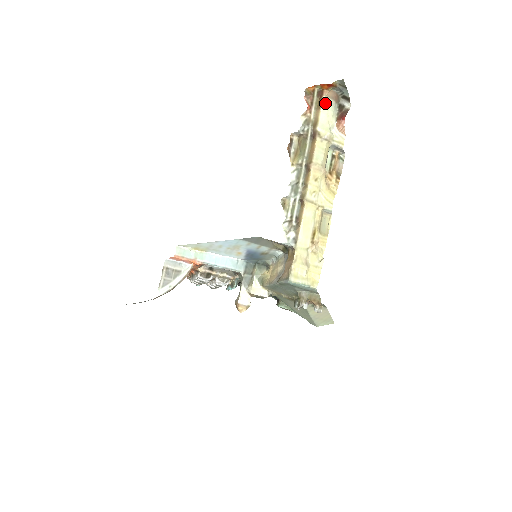
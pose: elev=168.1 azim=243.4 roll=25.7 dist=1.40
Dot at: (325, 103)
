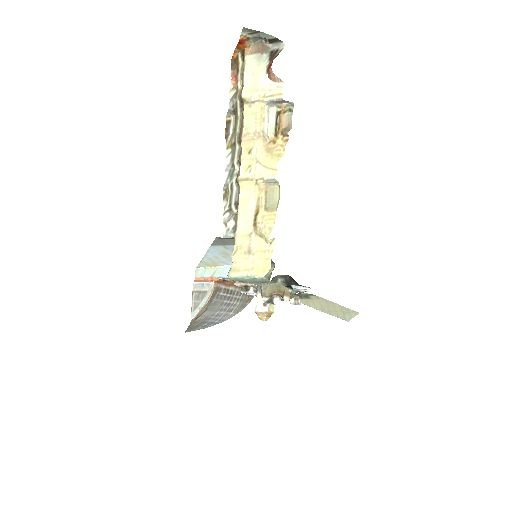
Dot at: (248, 63)
